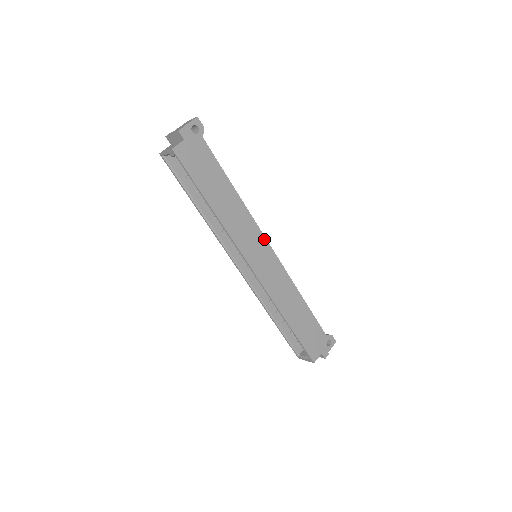
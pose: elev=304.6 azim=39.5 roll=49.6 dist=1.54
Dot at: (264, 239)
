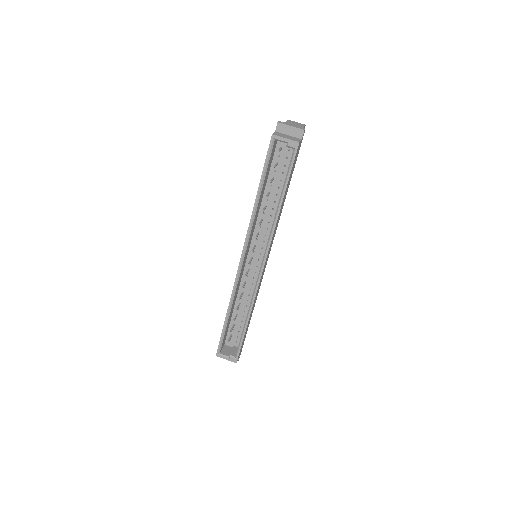
Dot at: occluded
